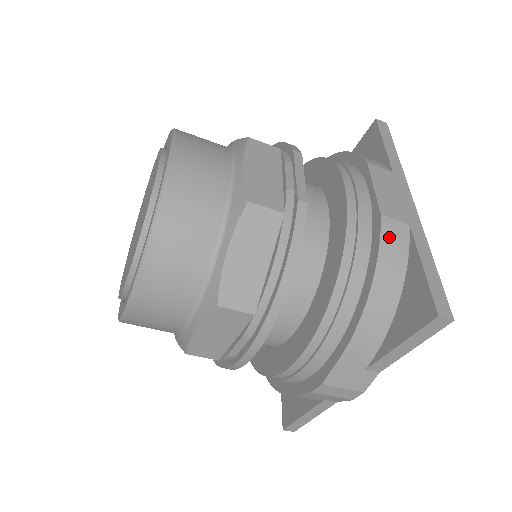
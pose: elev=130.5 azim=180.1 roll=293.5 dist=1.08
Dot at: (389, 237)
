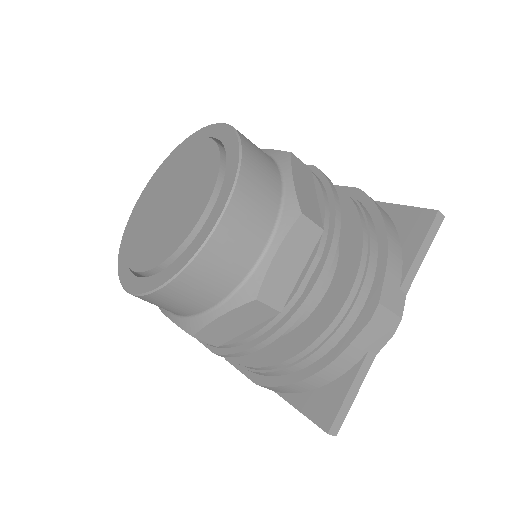
Dot at: occluded
